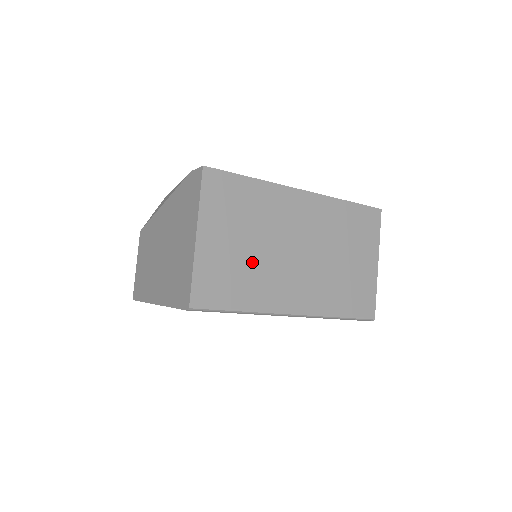
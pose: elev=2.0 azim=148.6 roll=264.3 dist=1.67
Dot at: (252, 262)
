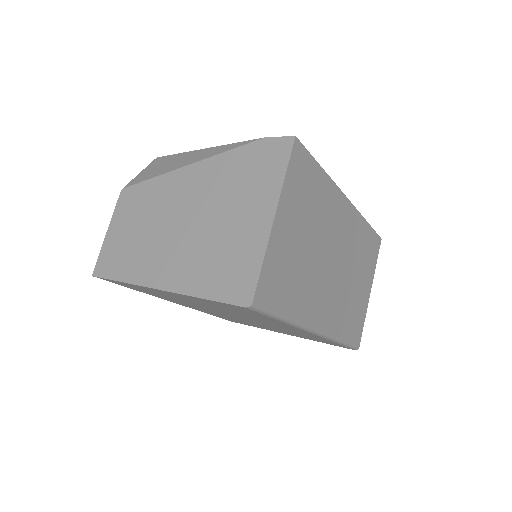
Dot at: (304, 264)
